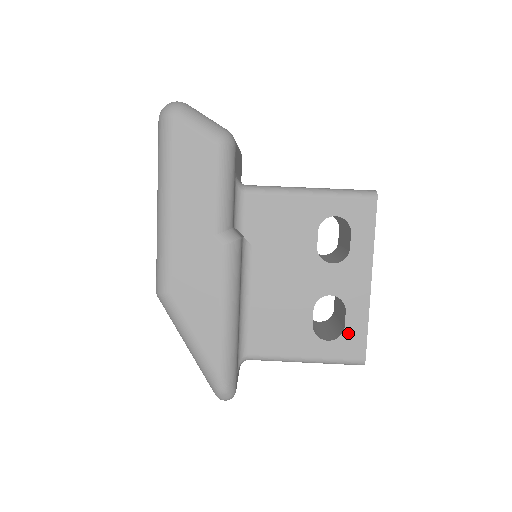
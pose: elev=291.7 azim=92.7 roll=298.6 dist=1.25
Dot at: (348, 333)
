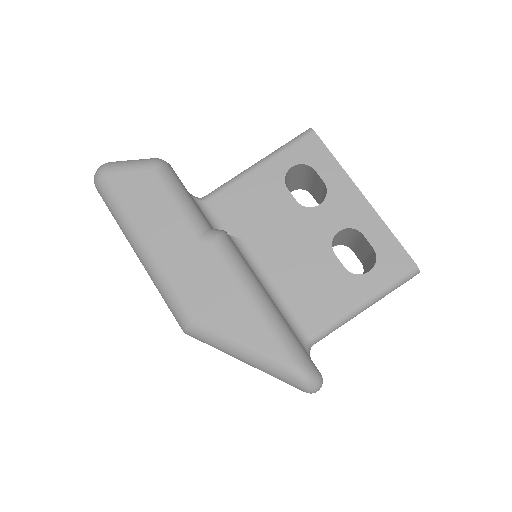
Dot at: (381, 252)
